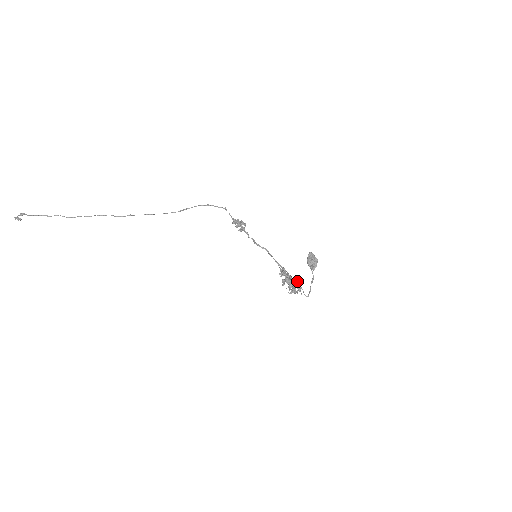
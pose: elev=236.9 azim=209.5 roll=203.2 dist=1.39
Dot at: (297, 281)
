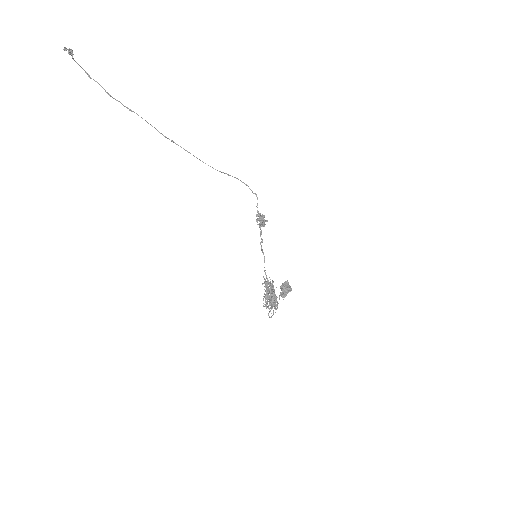
Dot at: (275, 299)
